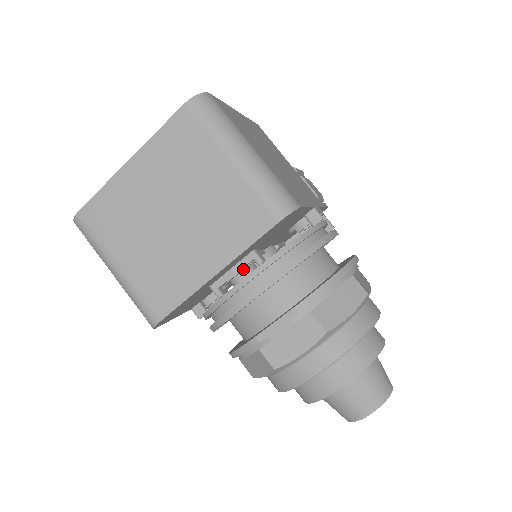
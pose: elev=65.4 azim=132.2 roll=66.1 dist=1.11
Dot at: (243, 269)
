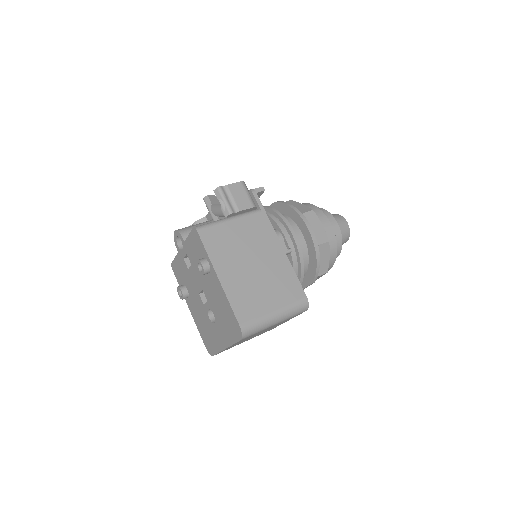
Dot at: occluded
